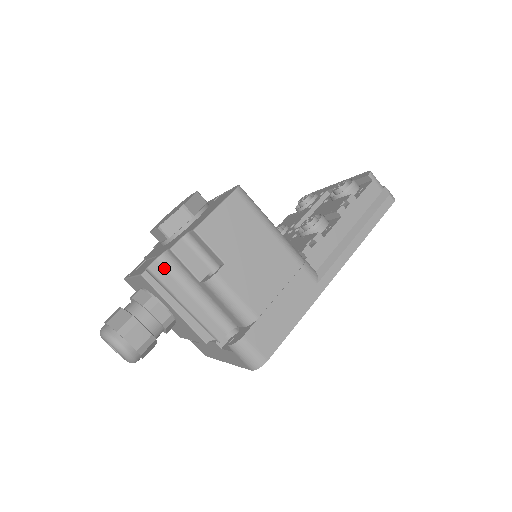
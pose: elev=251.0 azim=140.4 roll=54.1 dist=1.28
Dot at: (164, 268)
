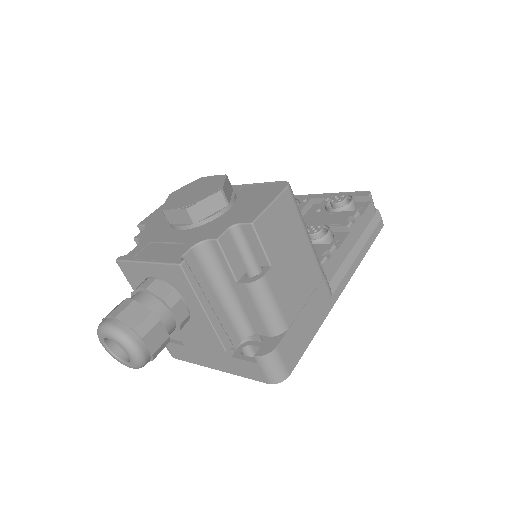
Dot at: (197, 259)
